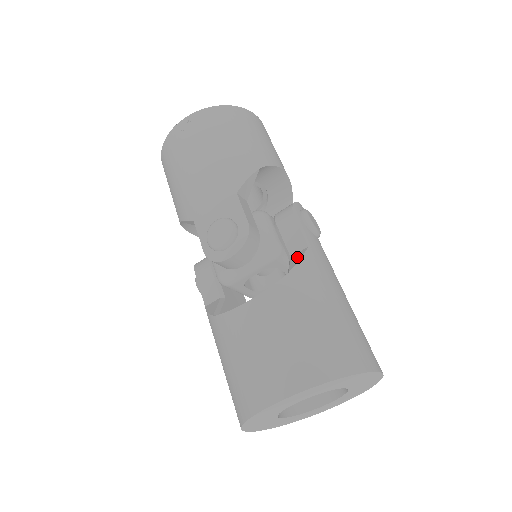
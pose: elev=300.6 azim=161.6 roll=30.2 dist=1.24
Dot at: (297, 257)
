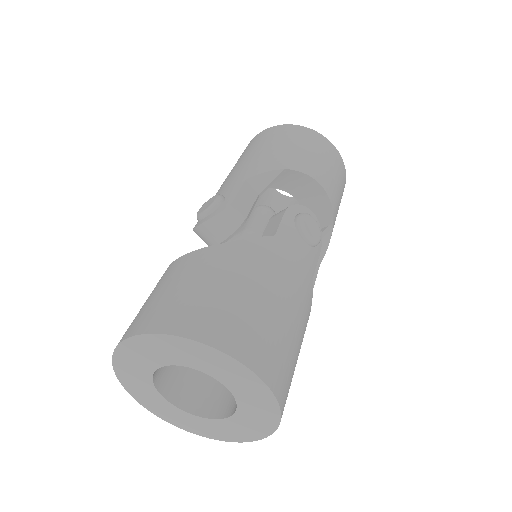
Dot at: occluded
